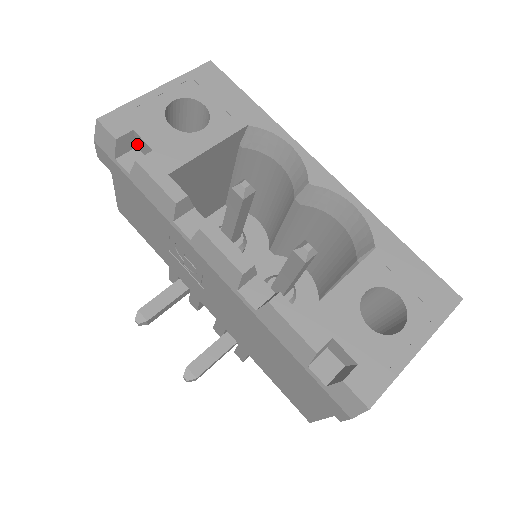
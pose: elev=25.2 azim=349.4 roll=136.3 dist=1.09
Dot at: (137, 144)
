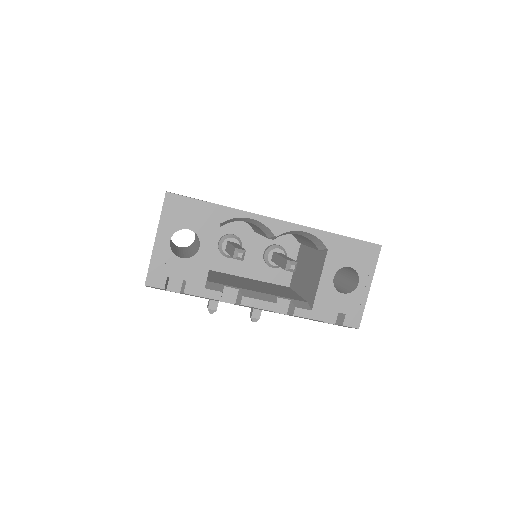
Dot at: occluded
